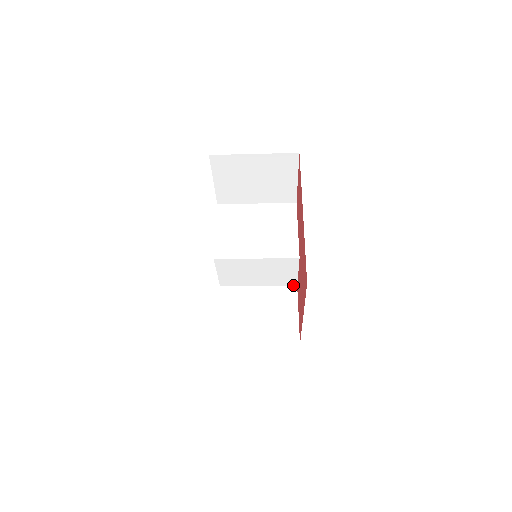
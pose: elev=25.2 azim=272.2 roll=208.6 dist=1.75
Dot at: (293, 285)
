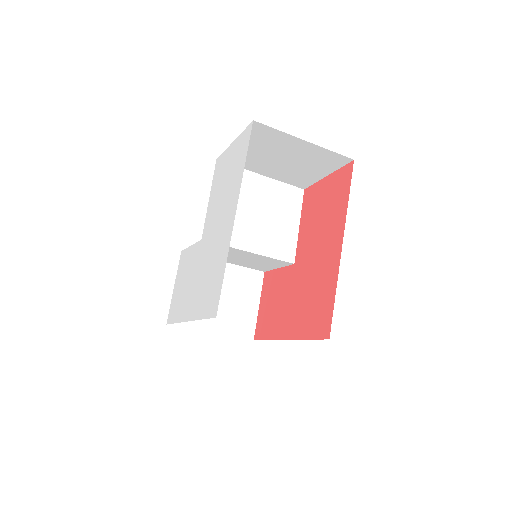
Dot at: (261, 270)
